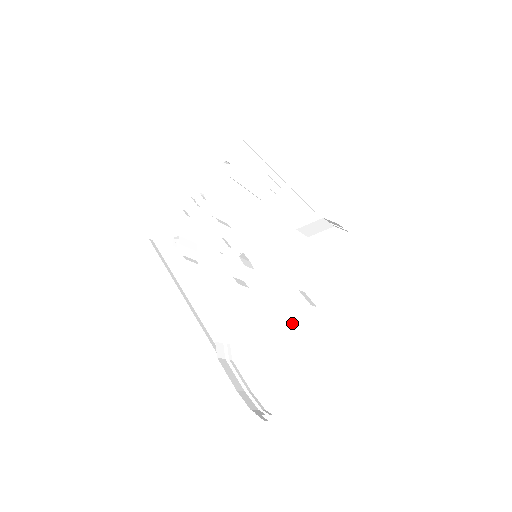
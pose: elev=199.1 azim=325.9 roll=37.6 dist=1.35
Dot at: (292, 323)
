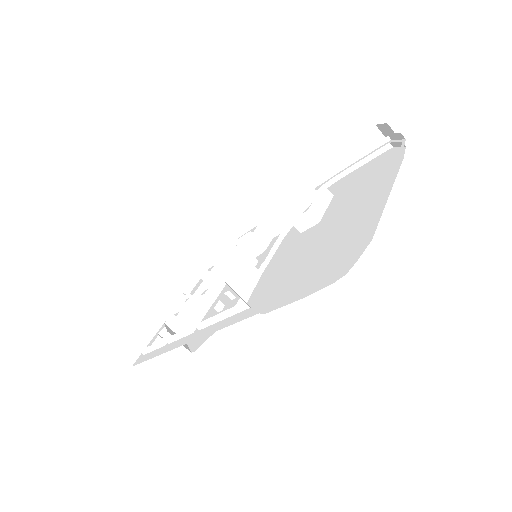
Dot at: (313, 201)
